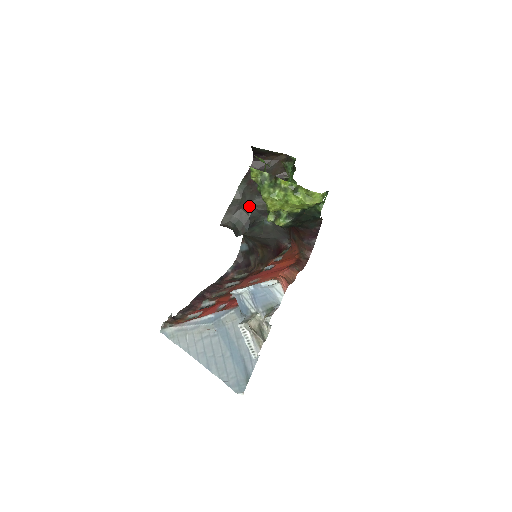
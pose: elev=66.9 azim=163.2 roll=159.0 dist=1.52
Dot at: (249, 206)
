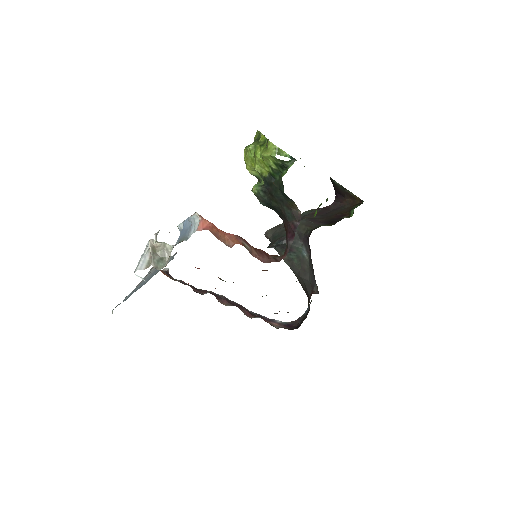
Dot at: occluded
